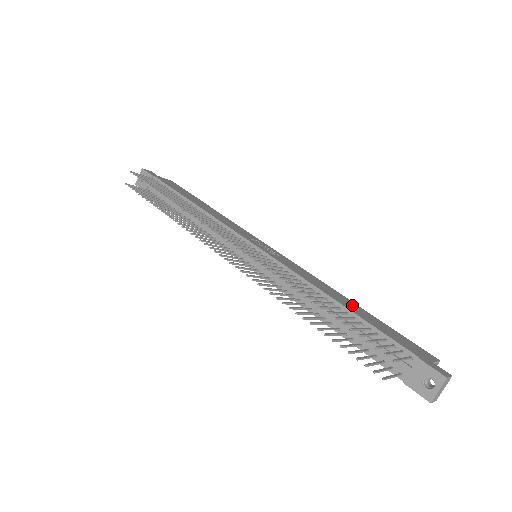
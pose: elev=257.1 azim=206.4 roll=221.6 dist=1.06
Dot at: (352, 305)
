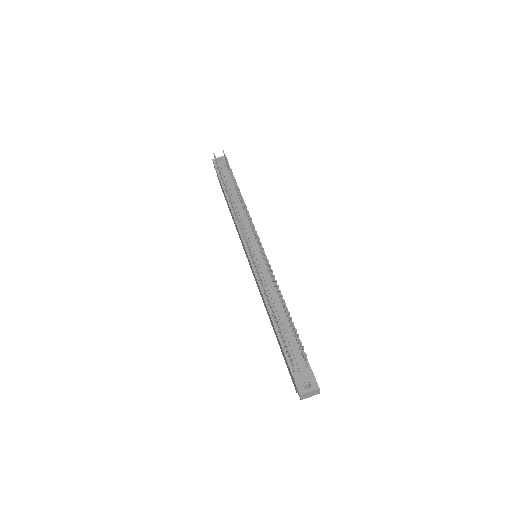
Dot at: occluded
